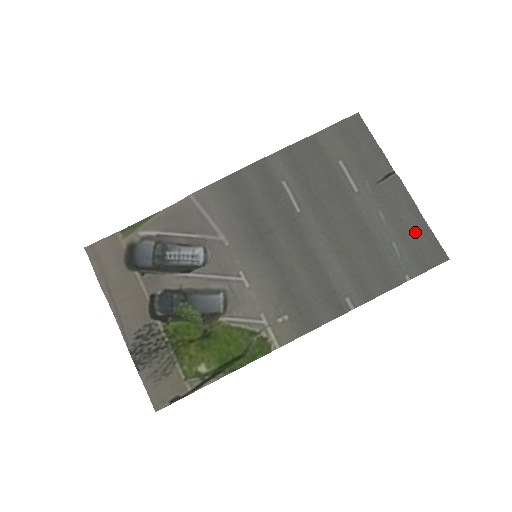
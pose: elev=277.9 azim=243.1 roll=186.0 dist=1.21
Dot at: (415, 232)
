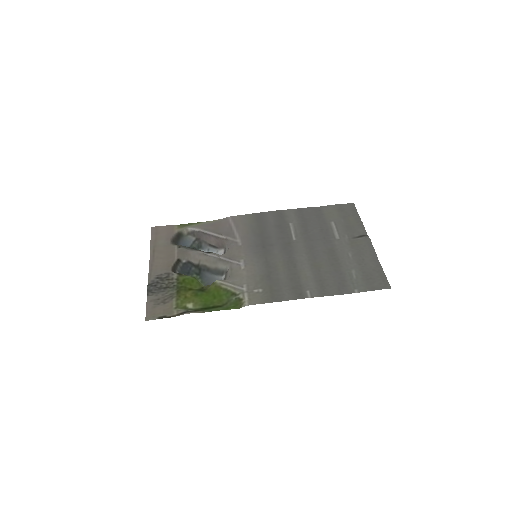
Dot at: (371, 268)
